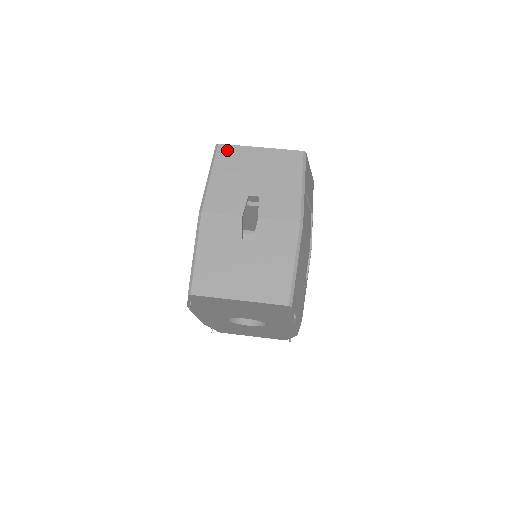
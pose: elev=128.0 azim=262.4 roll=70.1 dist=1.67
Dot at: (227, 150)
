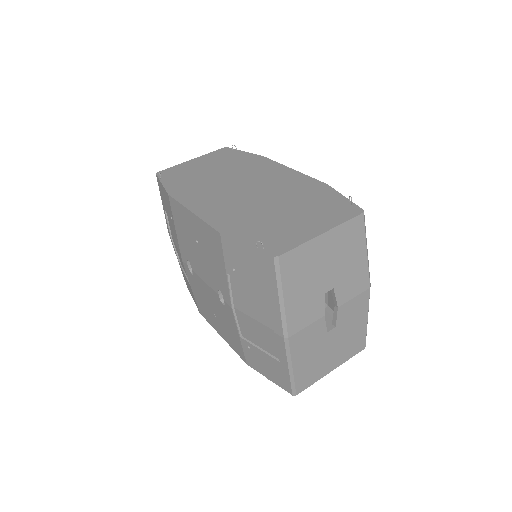
Dot at: (290, 259)
